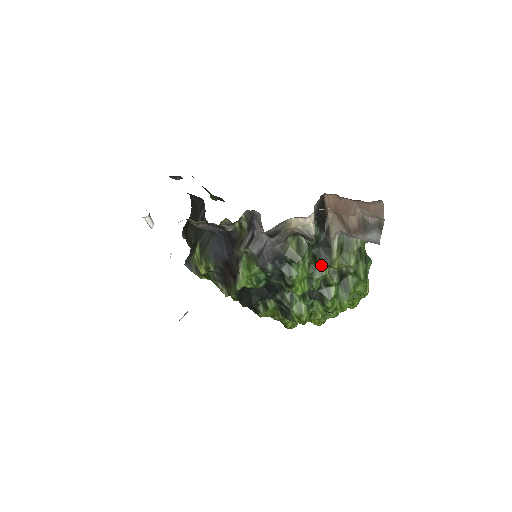
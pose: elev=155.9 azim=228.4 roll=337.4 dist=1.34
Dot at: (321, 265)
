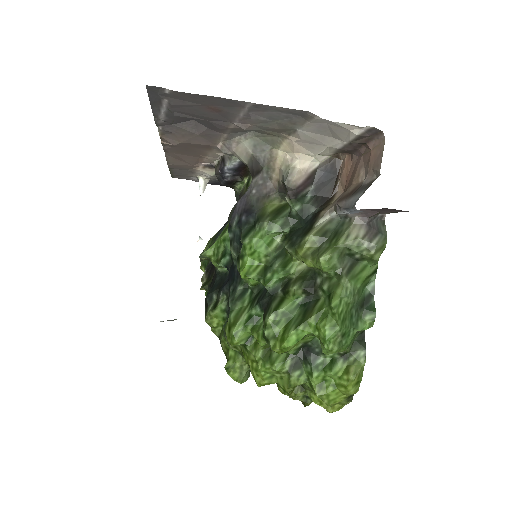
Dot at: (287, 244)
